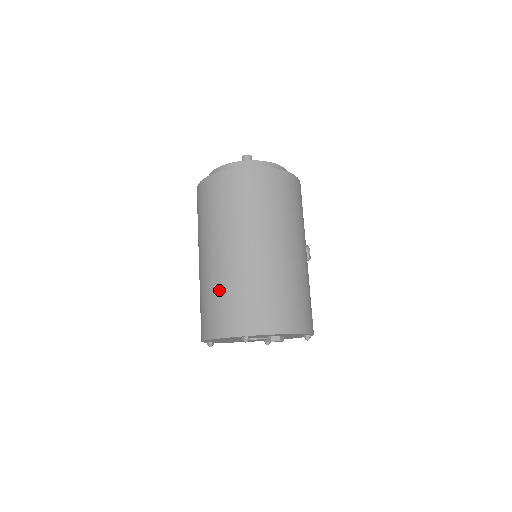
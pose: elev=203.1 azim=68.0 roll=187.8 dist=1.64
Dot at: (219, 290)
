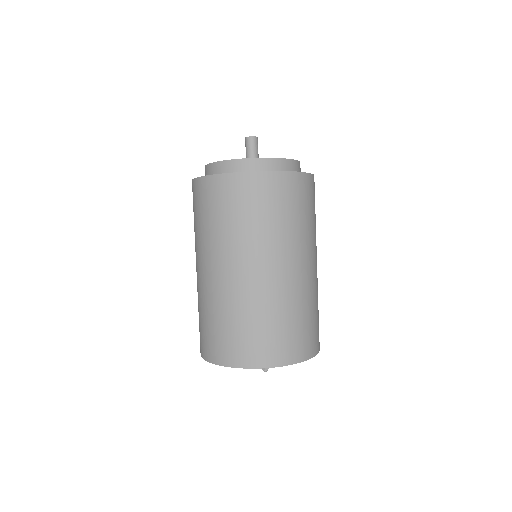
Dot at: (236, 316)
